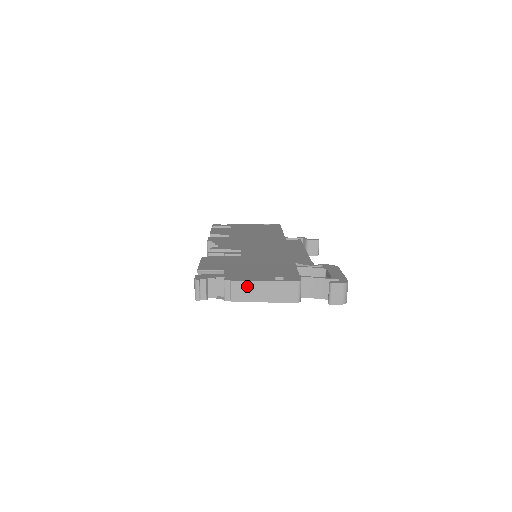
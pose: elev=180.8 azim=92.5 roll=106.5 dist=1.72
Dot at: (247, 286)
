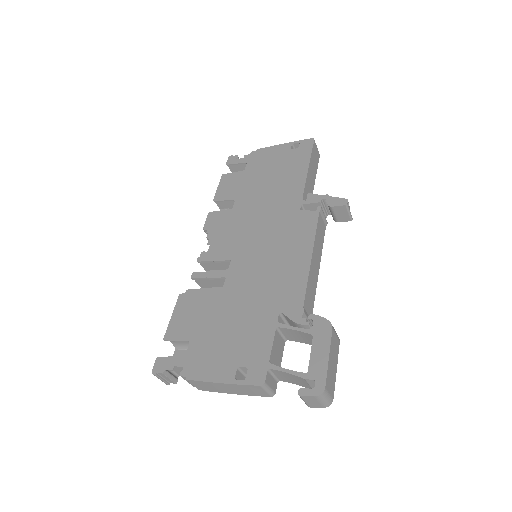
Dot at: (205, 384)
